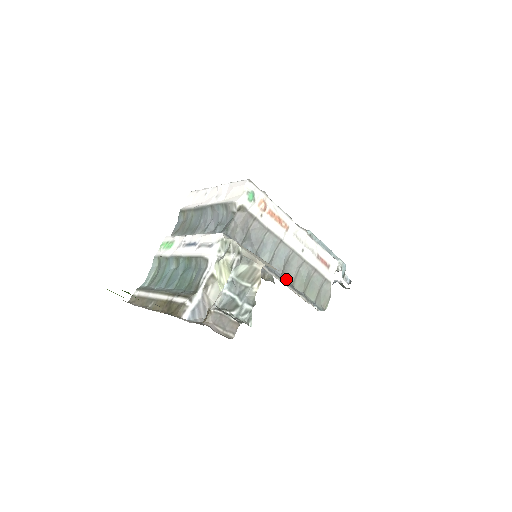
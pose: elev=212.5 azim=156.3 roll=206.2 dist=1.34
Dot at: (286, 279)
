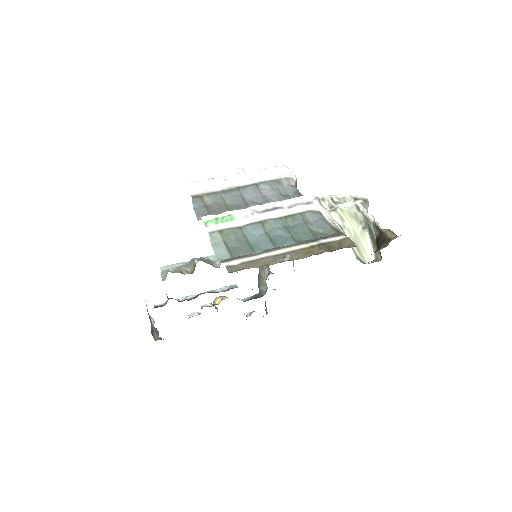
Dot at: occluded
